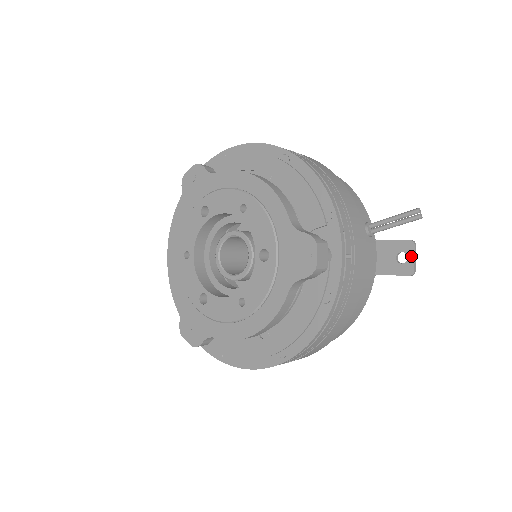
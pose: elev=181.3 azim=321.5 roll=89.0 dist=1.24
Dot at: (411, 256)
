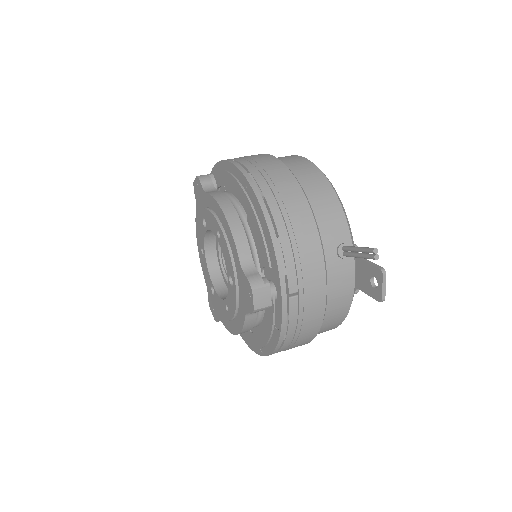
Dot at: (380, 284)
